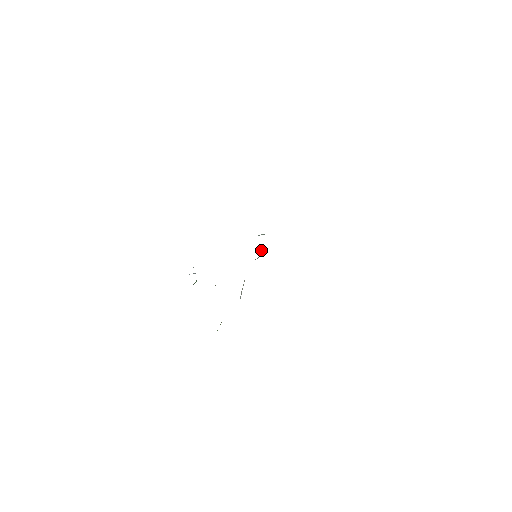
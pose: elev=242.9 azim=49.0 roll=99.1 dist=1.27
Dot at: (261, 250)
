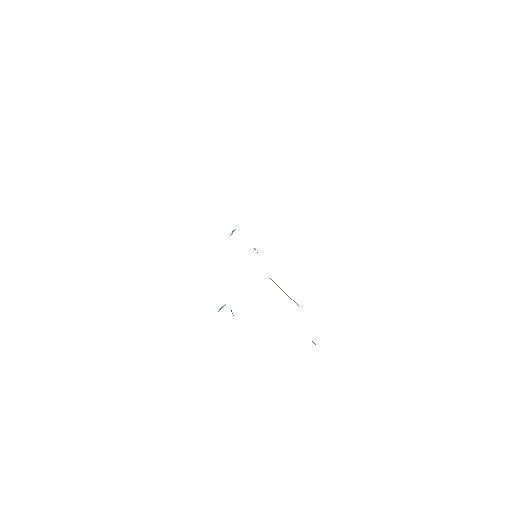
Dot at: occluded
